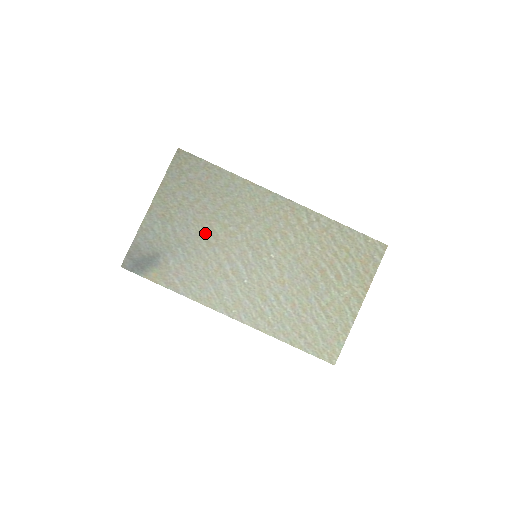
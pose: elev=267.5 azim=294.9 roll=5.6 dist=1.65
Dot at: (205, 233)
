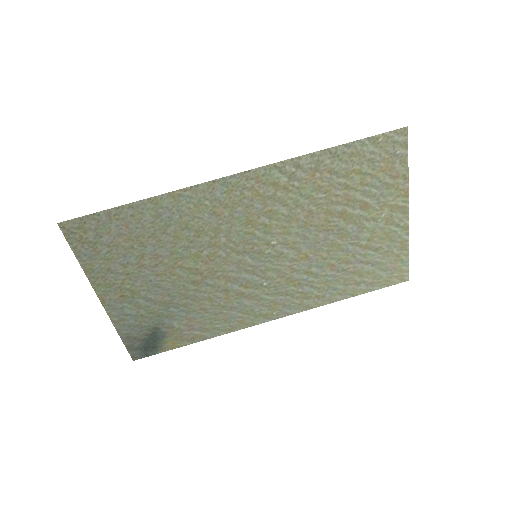
Dot at: (182, 278)
